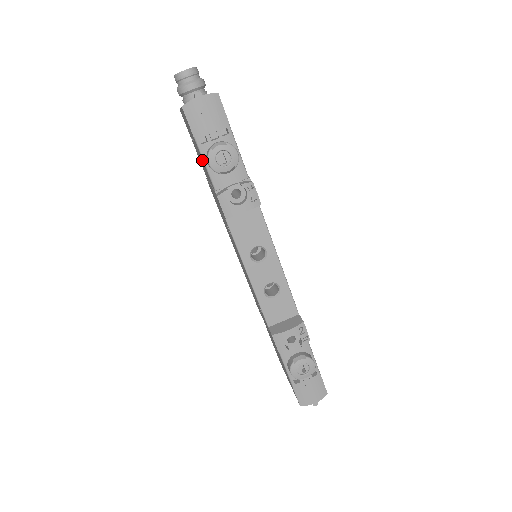
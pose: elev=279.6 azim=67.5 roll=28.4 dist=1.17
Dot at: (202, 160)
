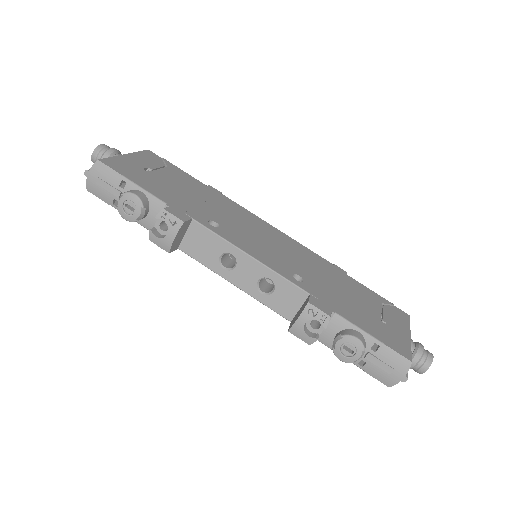
Dot at: occluded
